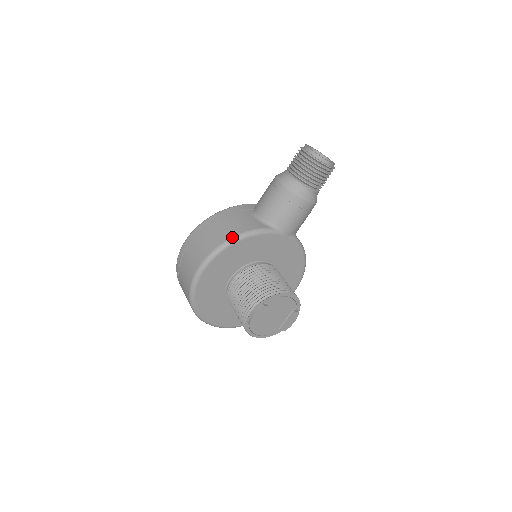
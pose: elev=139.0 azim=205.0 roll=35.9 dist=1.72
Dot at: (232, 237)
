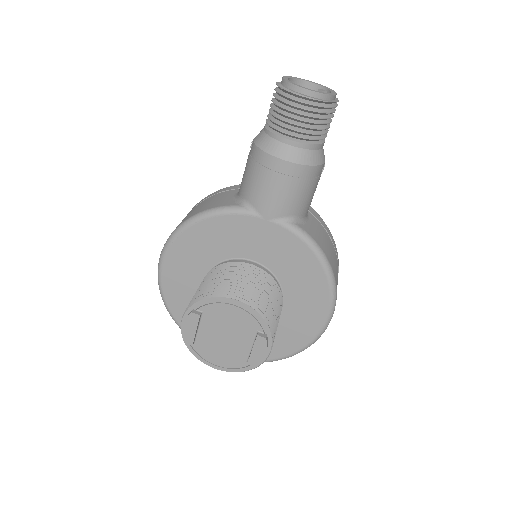
Dot at: (187, 218)
